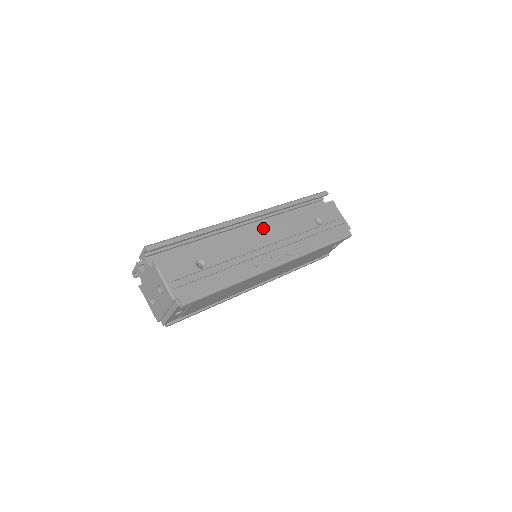
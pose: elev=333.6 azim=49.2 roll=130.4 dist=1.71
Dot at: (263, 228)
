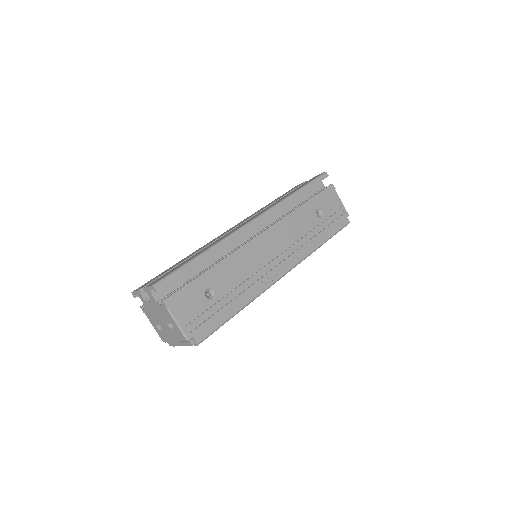
Dot at: (267, 235)
